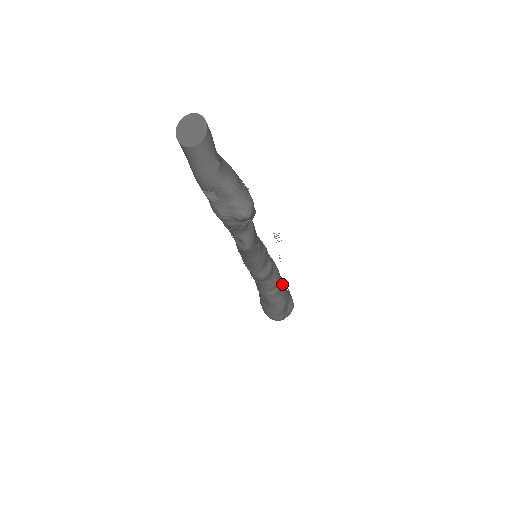
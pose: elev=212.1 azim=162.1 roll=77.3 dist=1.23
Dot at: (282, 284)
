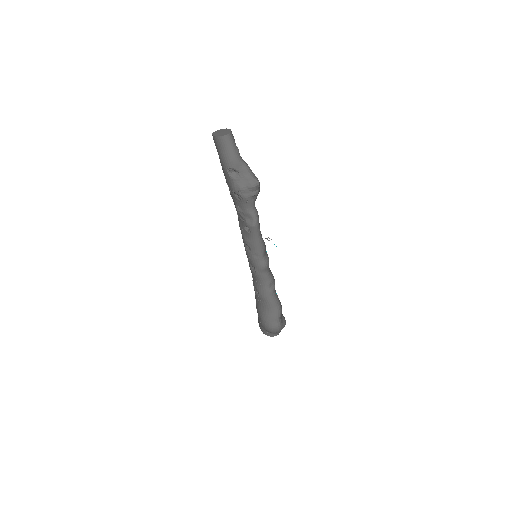
Dot at: occluded
